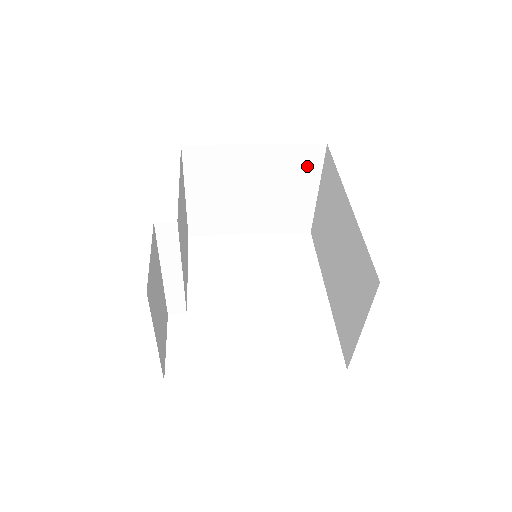
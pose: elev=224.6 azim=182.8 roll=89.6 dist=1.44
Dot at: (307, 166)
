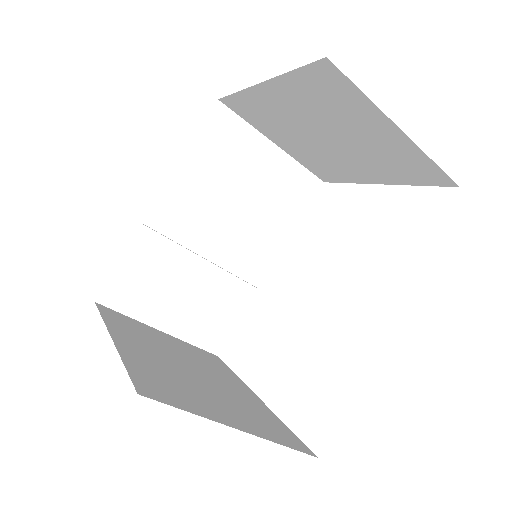
Dot at: (342, 95)
